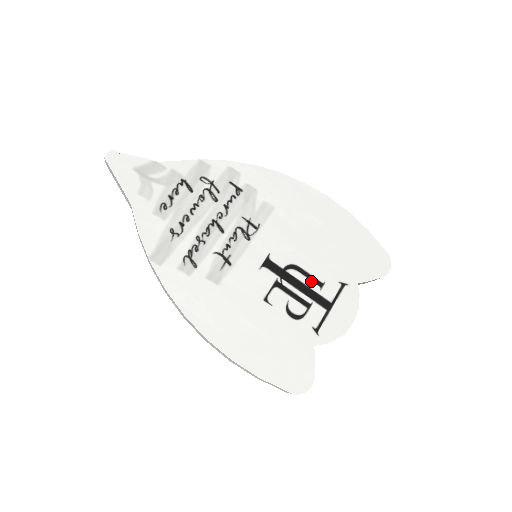
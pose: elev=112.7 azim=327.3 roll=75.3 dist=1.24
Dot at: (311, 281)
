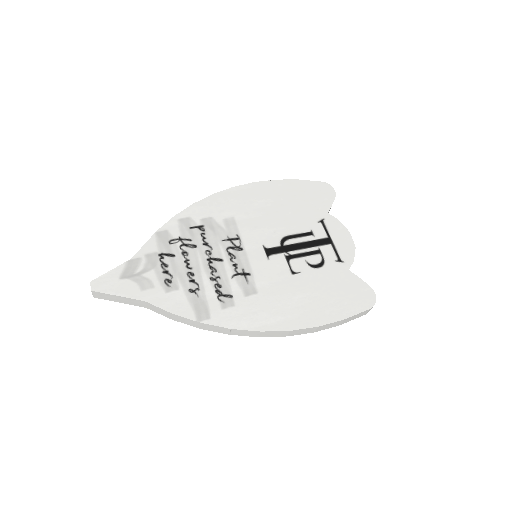
Dot at: (303, 237)
